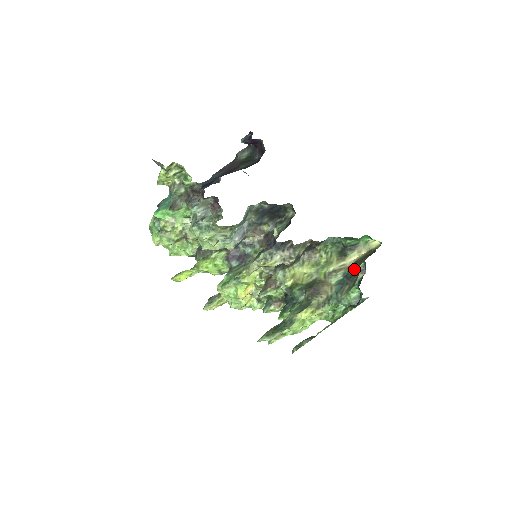
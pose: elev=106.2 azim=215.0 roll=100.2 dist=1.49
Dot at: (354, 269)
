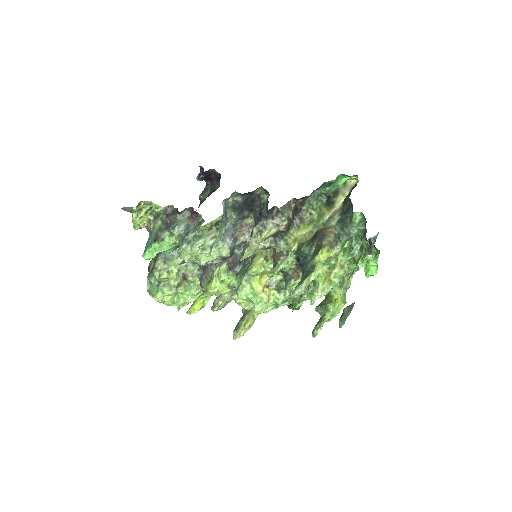
Dot at: (346, 205)
